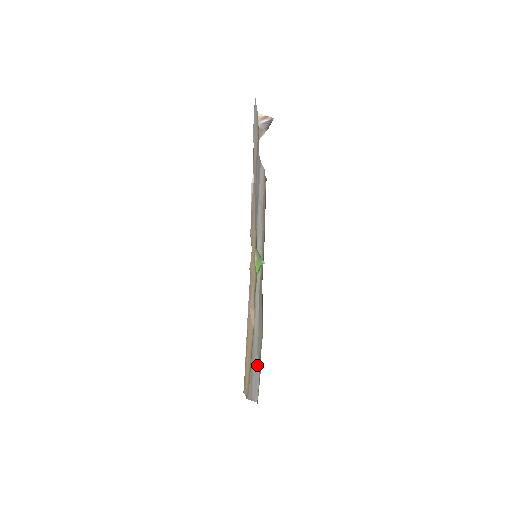
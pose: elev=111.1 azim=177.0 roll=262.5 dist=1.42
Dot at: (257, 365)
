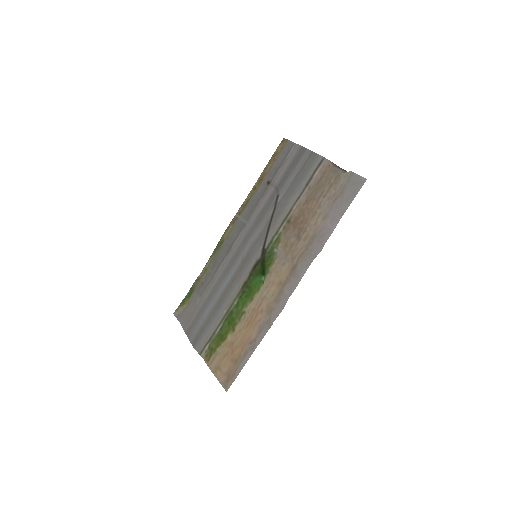
Dot at: (196, 304)
